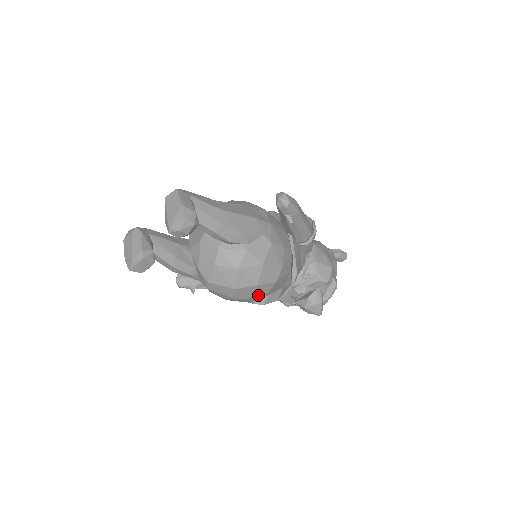
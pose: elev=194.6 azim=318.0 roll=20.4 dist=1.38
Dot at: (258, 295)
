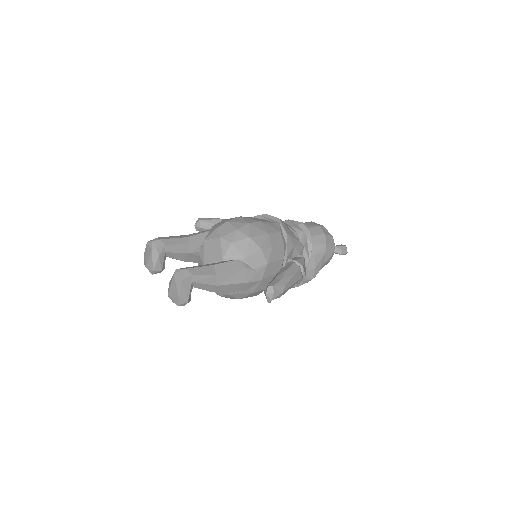
Dot at: occluded
